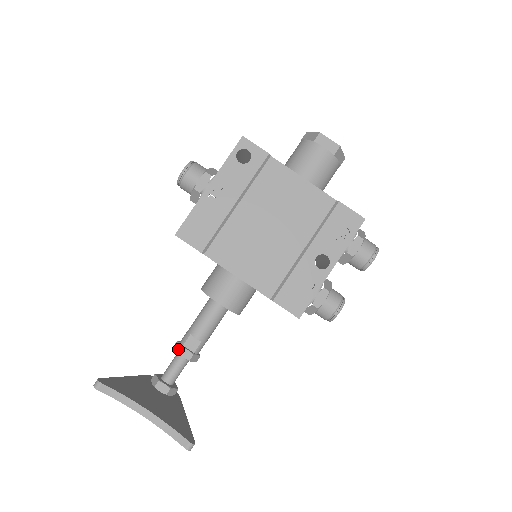
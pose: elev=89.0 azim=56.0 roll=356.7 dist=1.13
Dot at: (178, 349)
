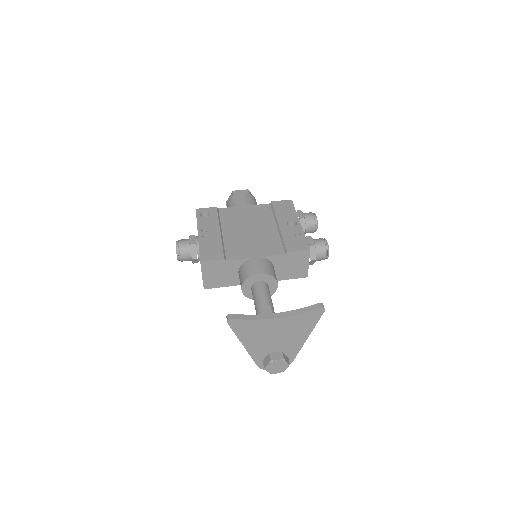
Dot at: occluded
